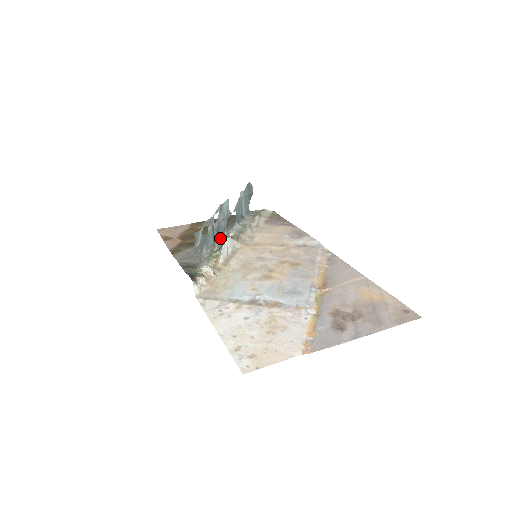
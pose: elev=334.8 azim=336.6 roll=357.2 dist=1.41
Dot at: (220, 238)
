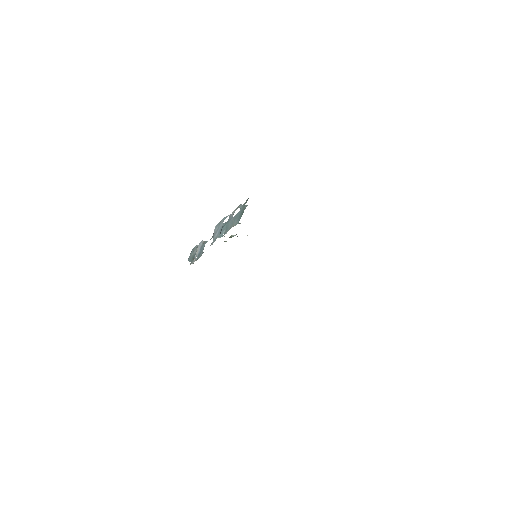
Dot at: occluded
